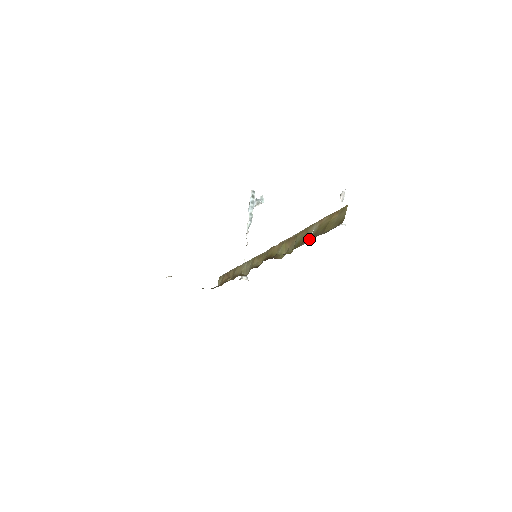
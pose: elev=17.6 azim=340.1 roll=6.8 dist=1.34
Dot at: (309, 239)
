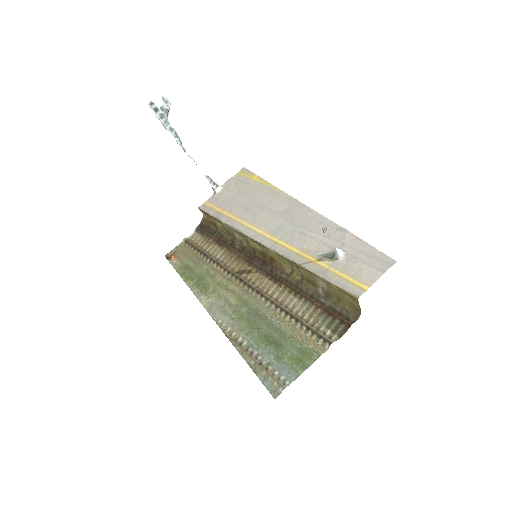
Dot at: (322, 291)
